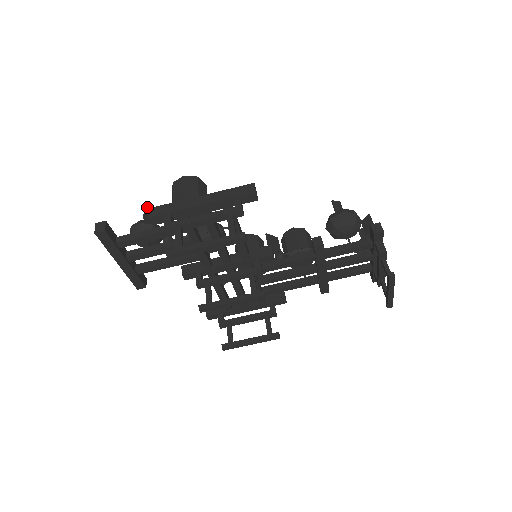
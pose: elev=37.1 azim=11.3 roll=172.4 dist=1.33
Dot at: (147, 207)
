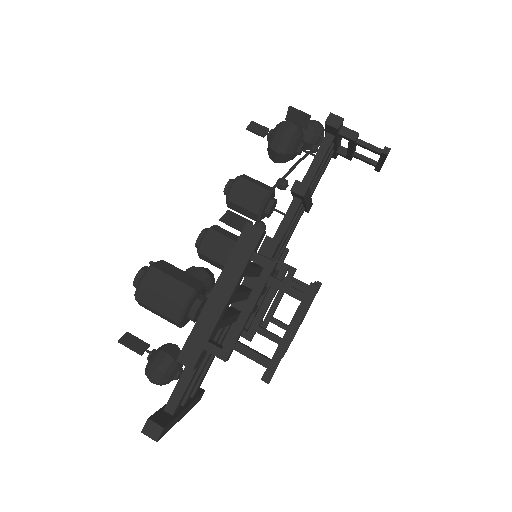
Dot at: (124, 340)
